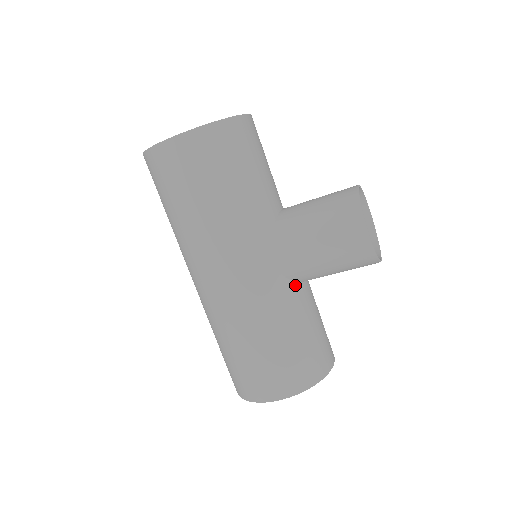
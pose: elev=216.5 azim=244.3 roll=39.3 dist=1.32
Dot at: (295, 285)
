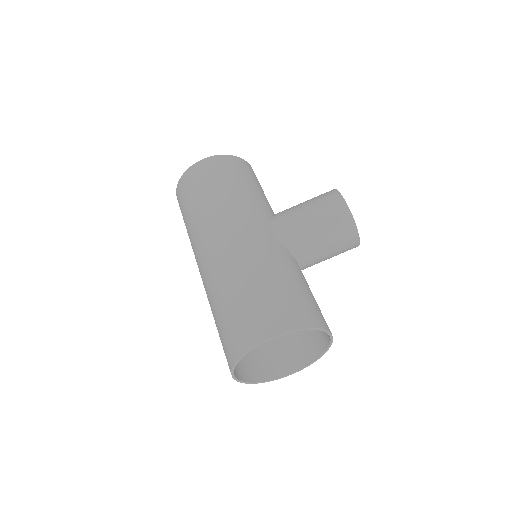
Dot at: (290, 255)
